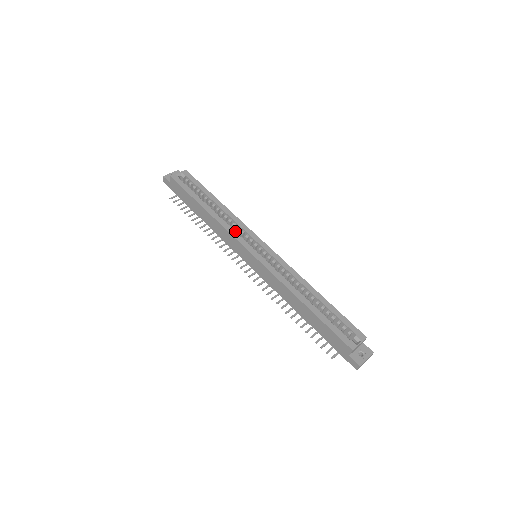
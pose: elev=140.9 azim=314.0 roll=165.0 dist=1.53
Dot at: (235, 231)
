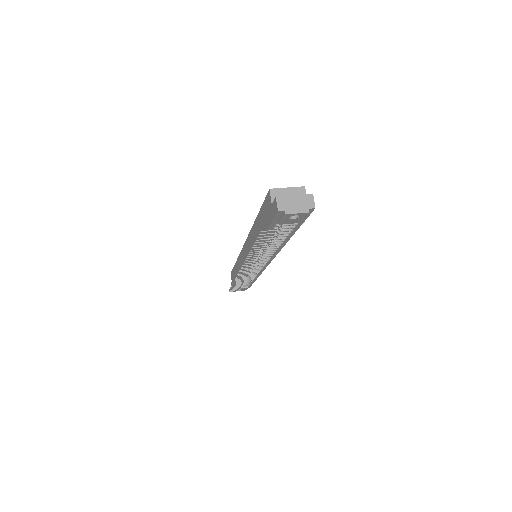
Dot at: occluded
